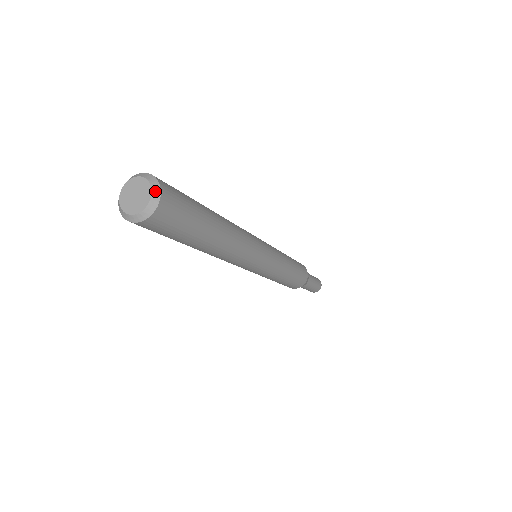
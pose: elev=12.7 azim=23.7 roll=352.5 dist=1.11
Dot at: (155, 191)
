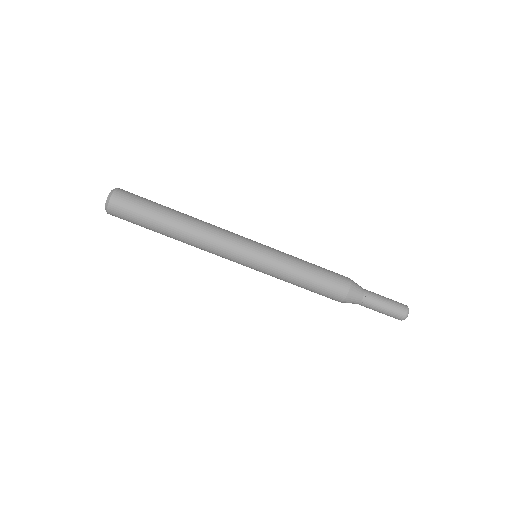
Dot at: occluded
